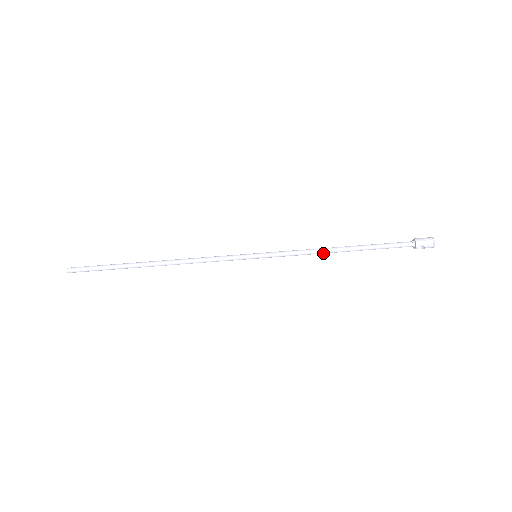
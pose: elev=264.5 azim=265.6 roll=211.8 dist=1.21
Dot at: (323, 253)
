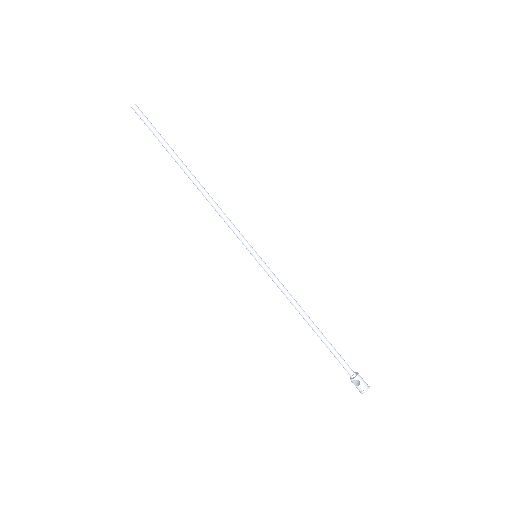
Dot at: (297, 309)
